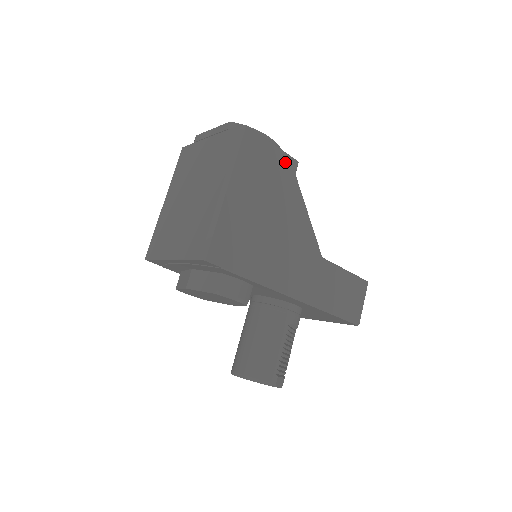
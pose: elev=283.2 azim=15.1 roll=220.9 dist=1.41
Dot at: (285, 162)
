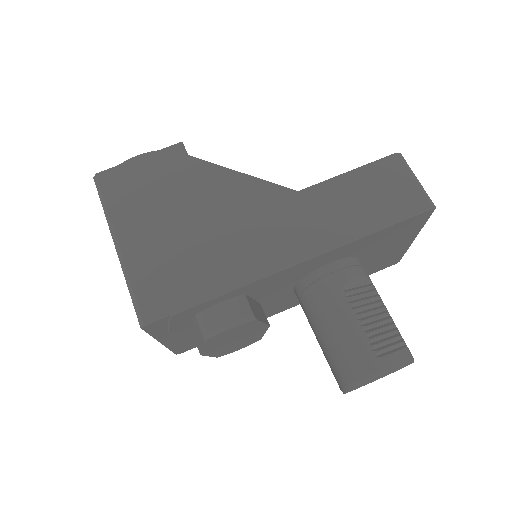
Dot at: (165, 158)
